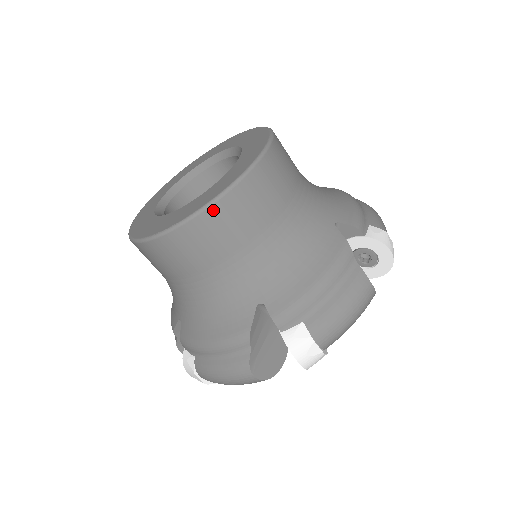
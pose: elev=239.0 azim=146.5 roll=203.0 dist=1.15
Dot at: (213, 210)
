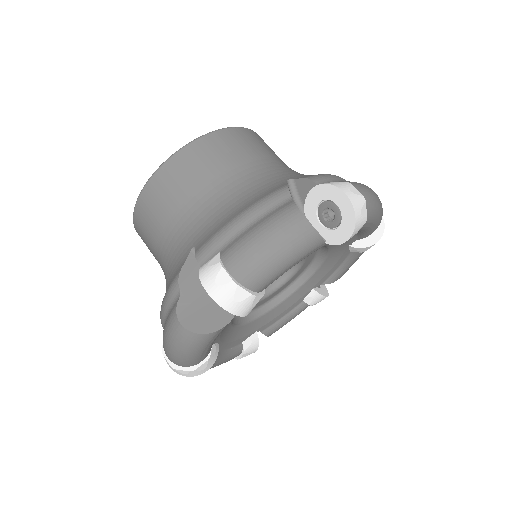
Dot at: (237, 130)
